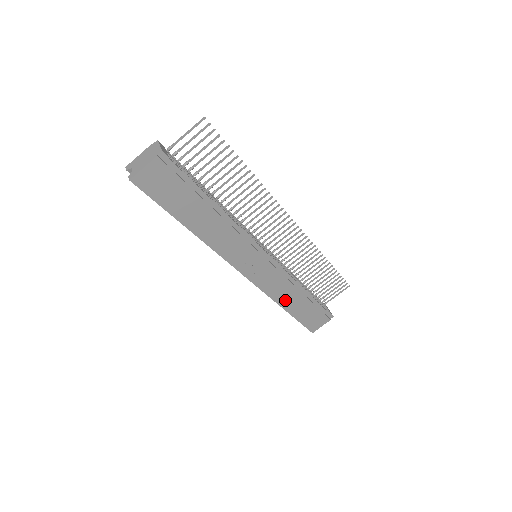
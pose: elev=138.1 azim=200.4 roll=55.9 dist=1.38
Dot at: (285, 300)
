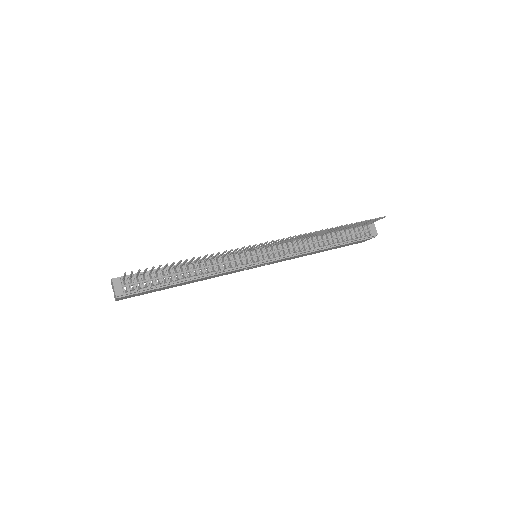
Dot at: (309, 254)
